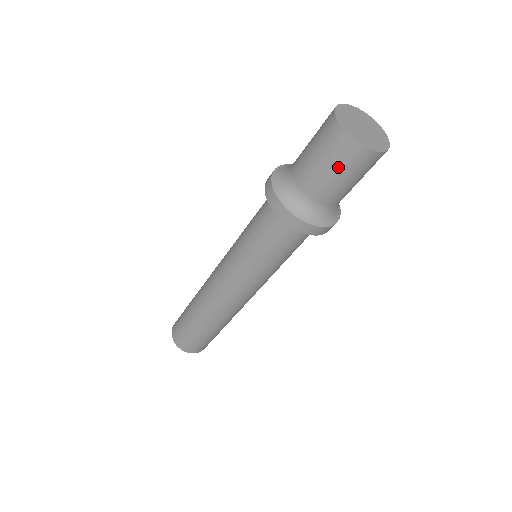
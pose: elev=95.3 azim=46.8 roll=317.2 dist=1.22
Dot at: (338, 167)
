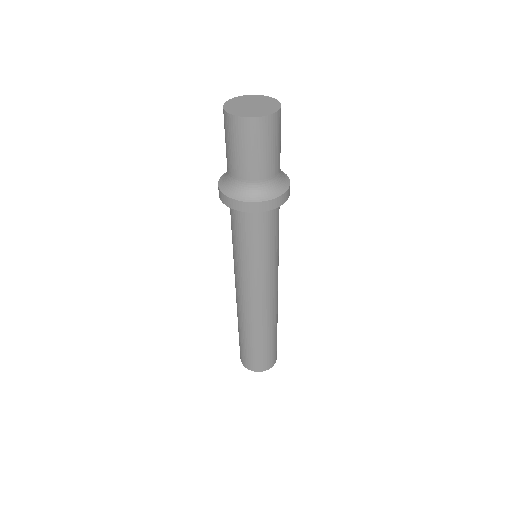
Dot at: (262, 144)
